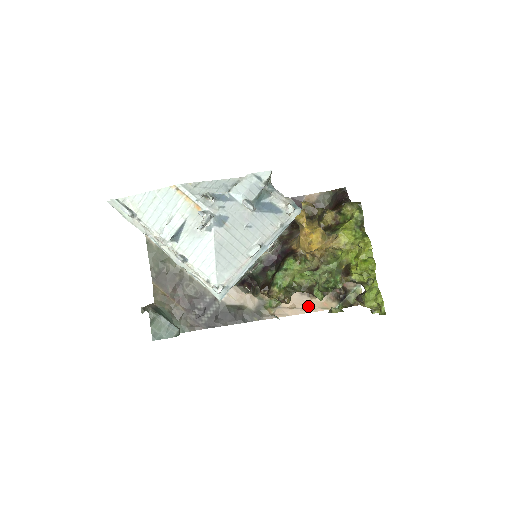
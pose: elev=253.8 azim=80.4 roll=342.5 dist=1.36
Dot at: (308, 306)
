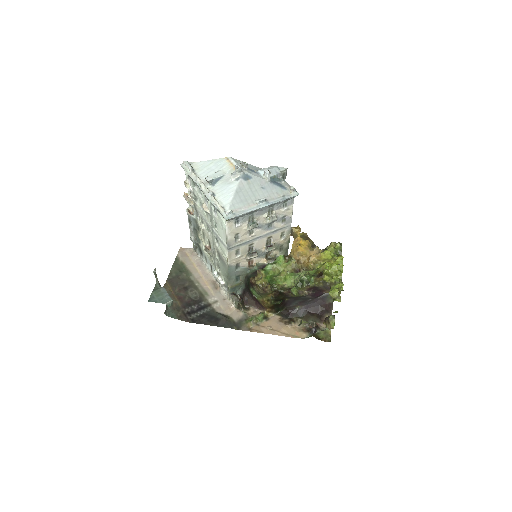
Dot at: (282, 331)
